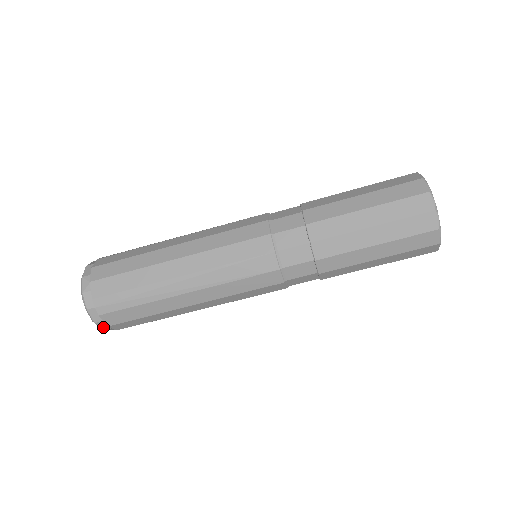
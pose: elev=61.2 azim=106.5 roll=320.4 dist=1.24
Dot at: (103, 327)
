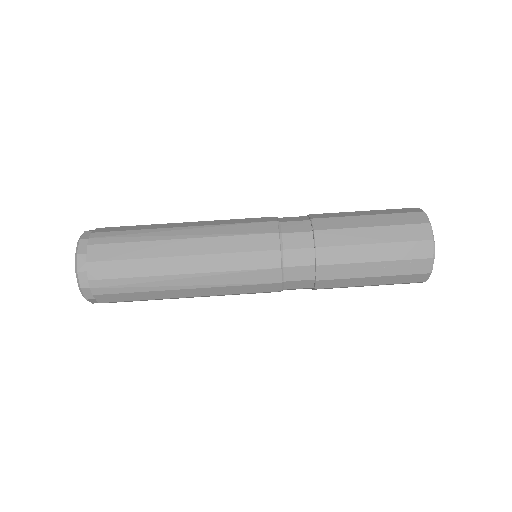
Dot at: (80, 265)
